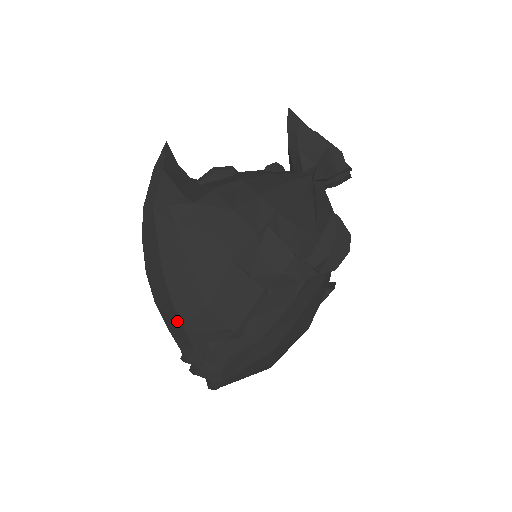
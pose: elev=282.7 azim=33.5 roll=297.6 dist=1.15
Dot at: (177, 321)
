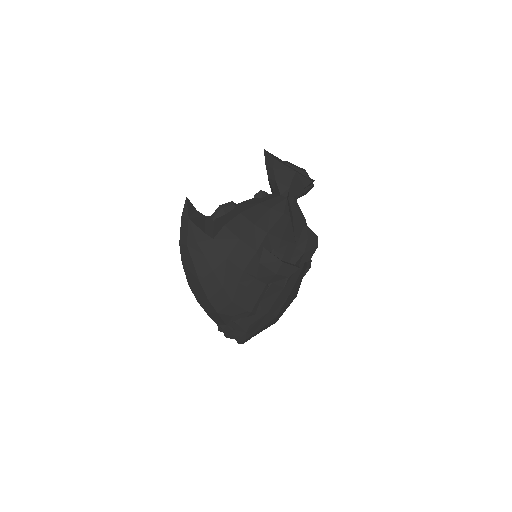
Dot at: (214, 311)
